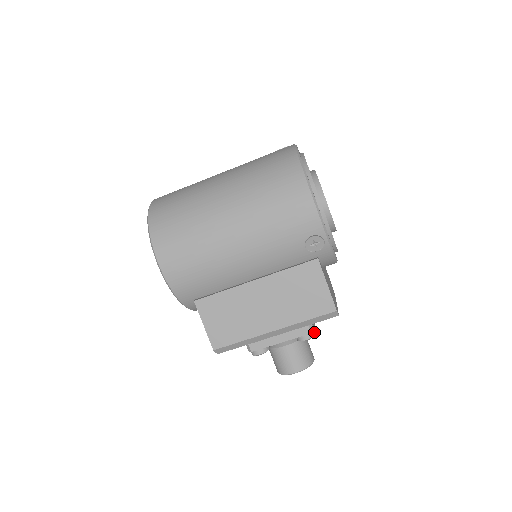
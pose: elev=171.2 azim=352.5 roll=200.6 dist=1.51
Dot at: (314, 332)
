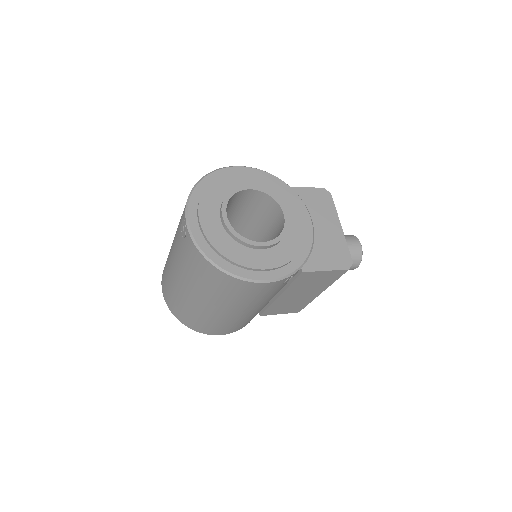
Dot at: occluded
